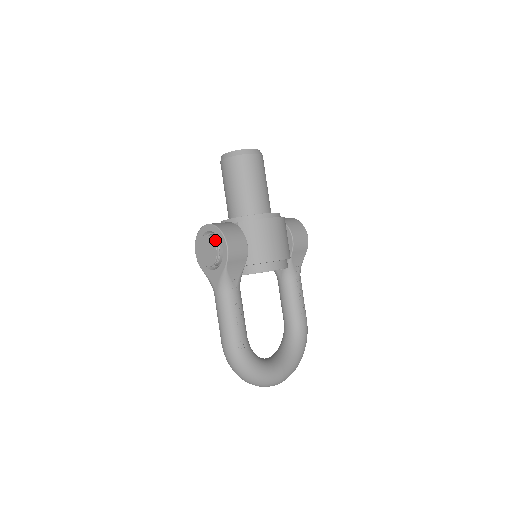
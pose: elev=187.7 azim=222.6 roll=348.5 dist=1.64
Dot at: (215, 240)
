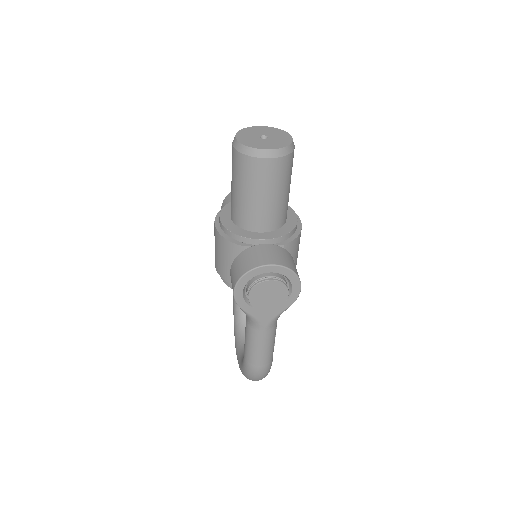
Dot at: (285, 284)
